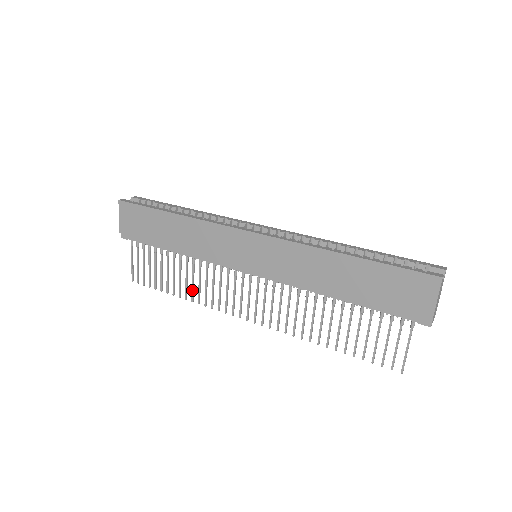
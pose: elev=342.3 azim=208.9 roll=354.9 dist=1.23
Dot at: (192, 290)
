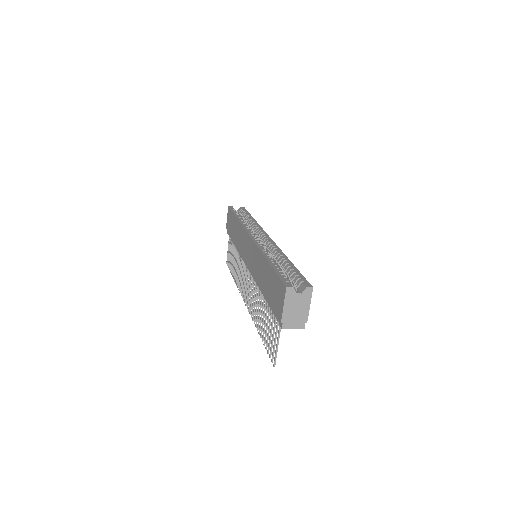
Dot at: (236, 275)
